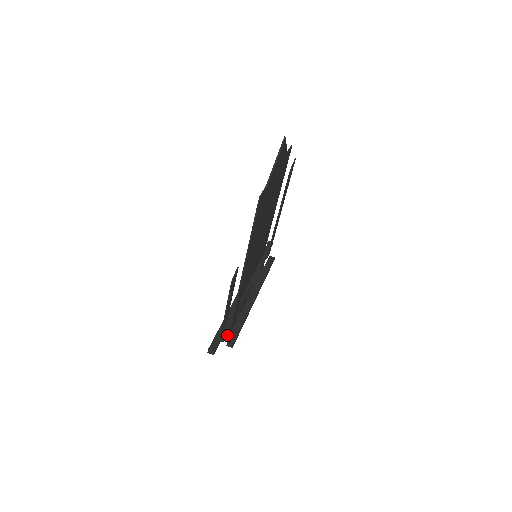
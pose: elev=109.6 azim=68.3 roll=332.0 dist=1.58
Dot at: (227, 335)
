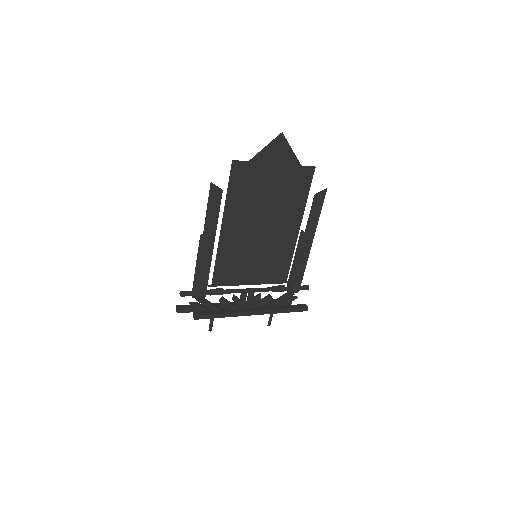
Dot at: (195, 304)
